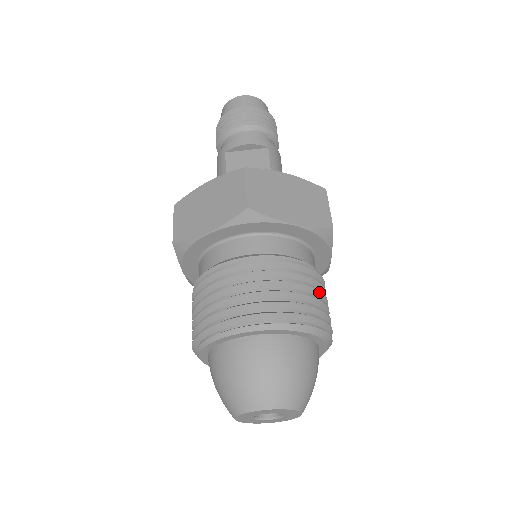
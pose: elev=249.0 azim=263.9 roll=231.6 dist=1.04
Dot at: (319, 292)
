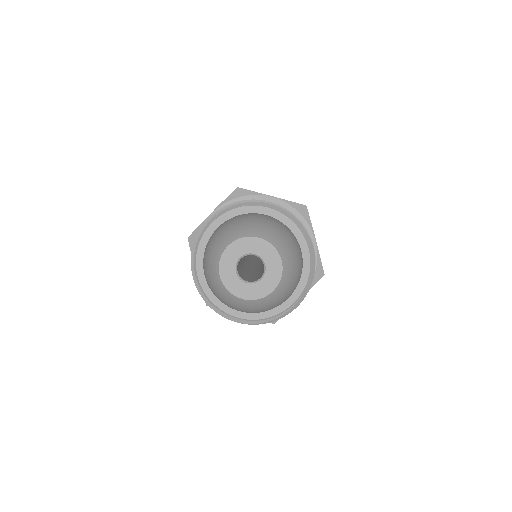
Dot at: occluded
